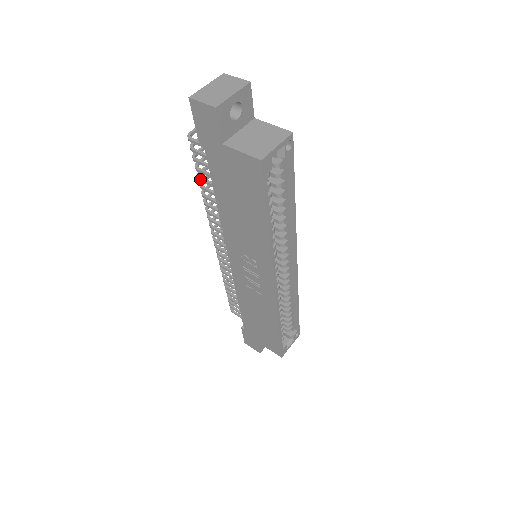
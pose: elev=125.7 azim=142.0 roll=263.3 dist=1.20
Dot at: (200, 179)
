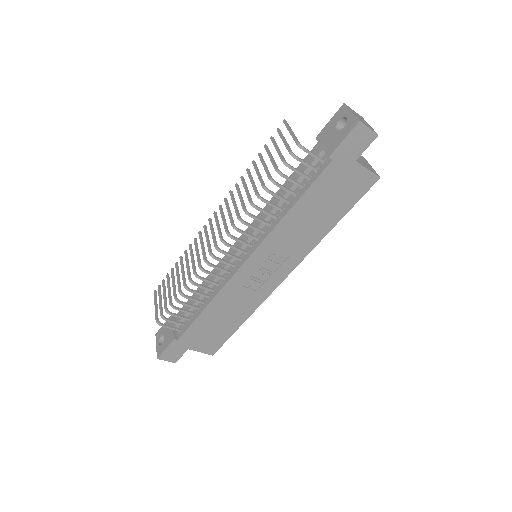
Dot at: (278, 184)
